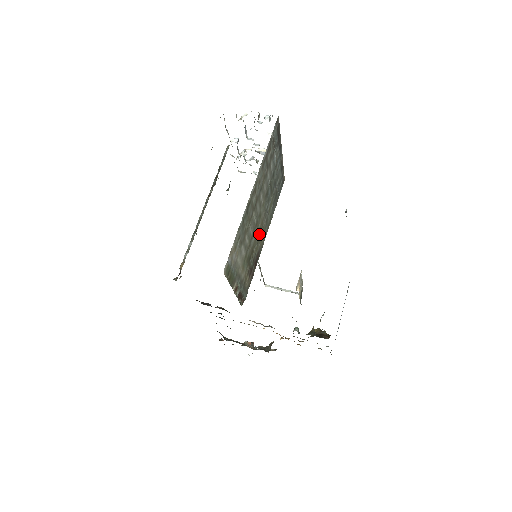
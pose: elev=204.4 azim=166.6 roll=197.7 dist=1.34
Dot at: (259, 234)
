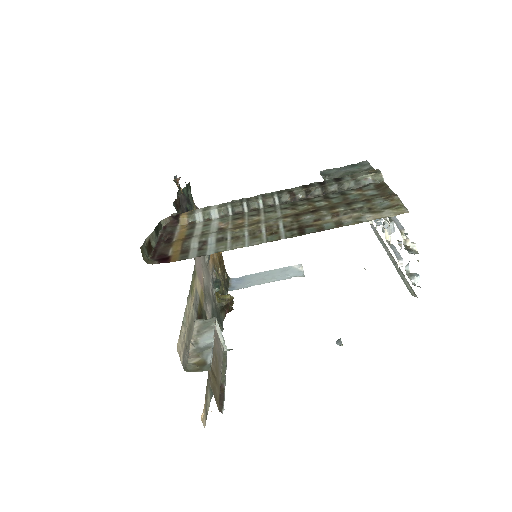
Dot at: occluded
